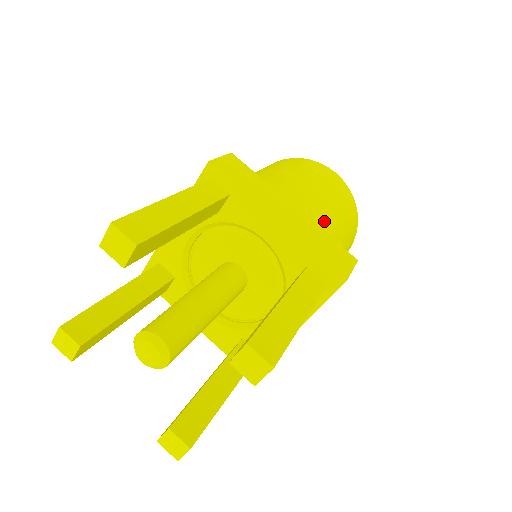
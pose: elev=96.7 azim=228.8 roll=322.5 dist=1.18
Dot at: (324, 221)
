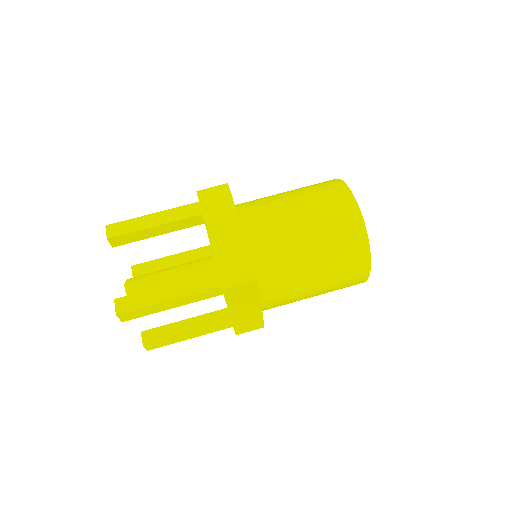
Dot at: (273, 243)
